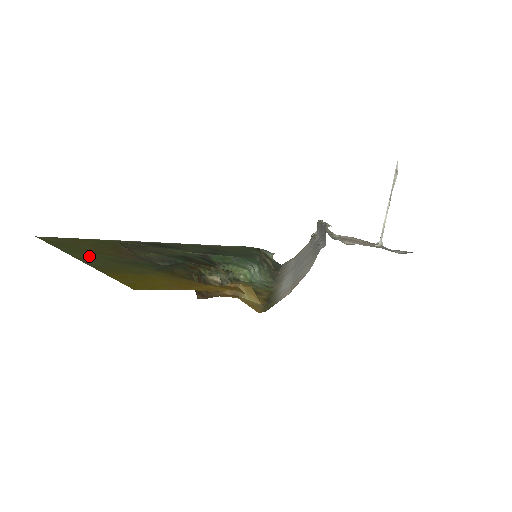
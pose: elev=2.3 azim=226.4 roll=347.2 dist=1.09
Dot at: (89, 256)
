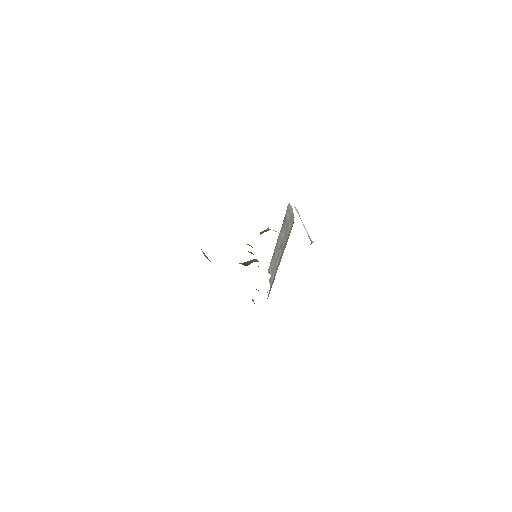
Dot at: occluded
